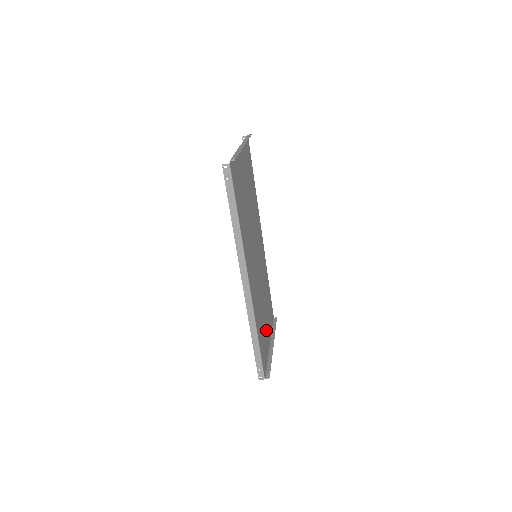
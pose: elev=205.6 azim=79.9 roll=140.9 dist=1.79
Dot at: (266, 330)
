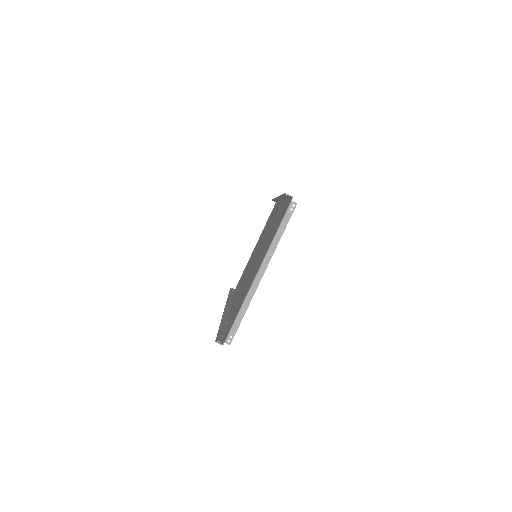
Dot at: occluded
